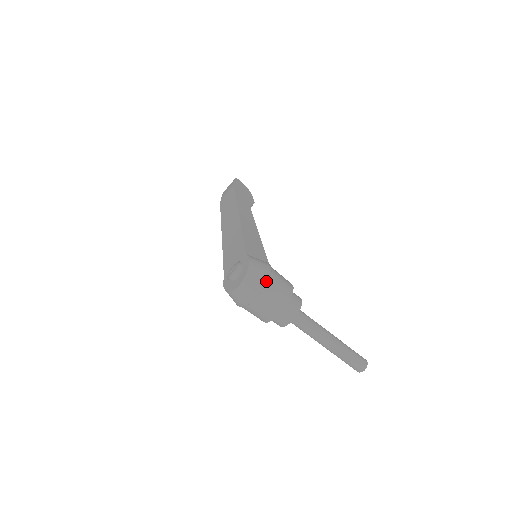
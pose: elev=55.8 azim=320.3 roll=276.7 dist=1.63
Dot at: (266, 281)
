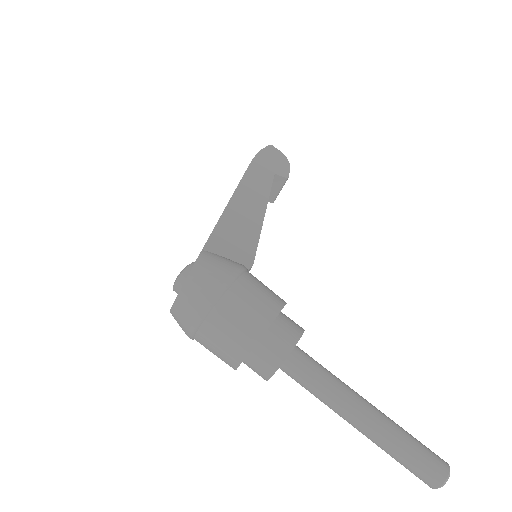
Dot at: (217, 296)
